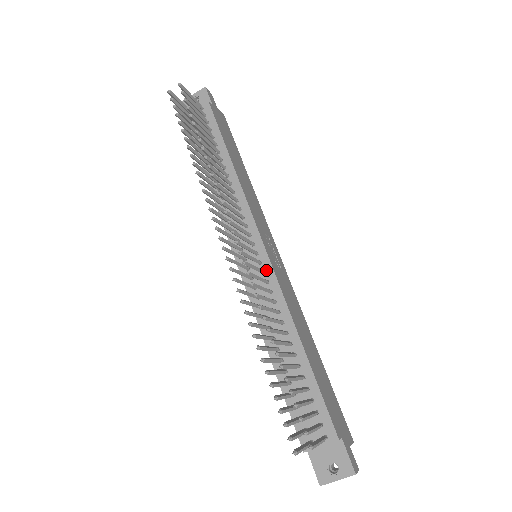
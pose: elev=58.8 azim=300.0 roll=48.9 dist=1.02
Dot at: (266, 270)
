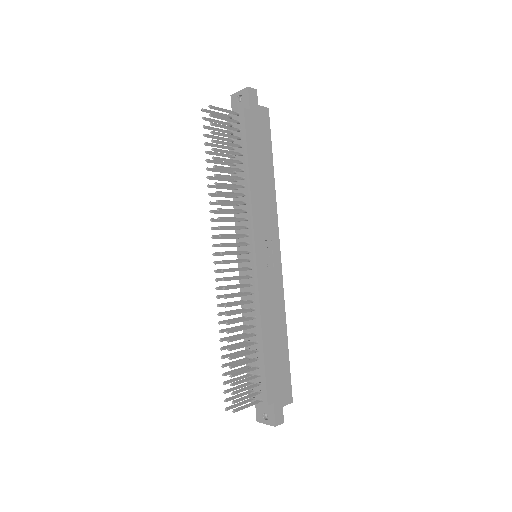
Dot at: (253, 275)
